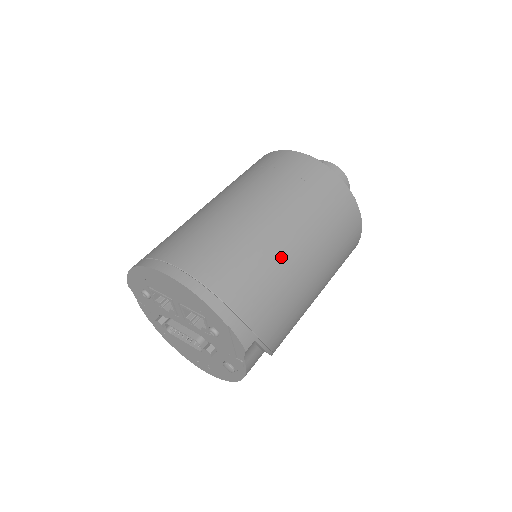
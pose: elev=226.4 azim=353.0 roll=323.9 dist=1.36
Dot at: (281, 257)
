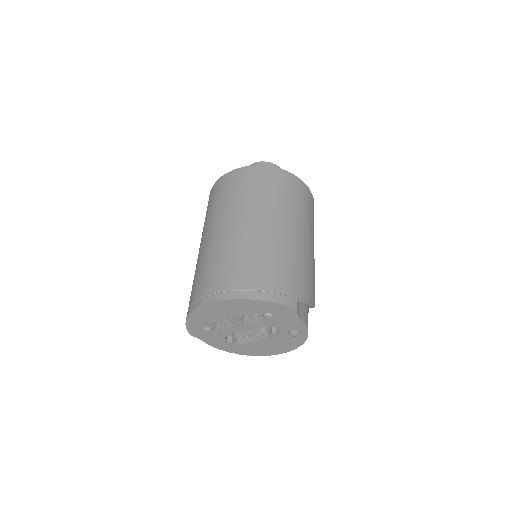
Dot at: (273, 240)
